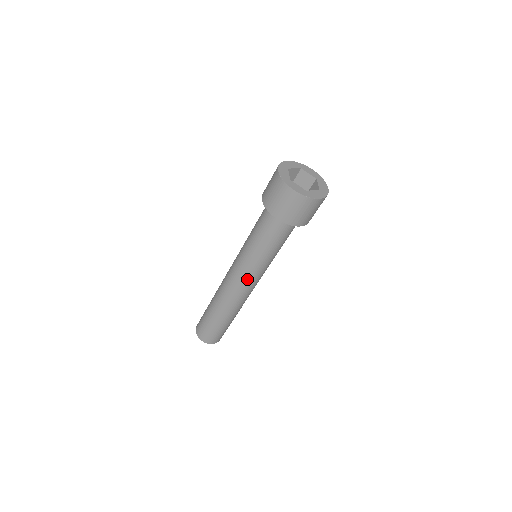
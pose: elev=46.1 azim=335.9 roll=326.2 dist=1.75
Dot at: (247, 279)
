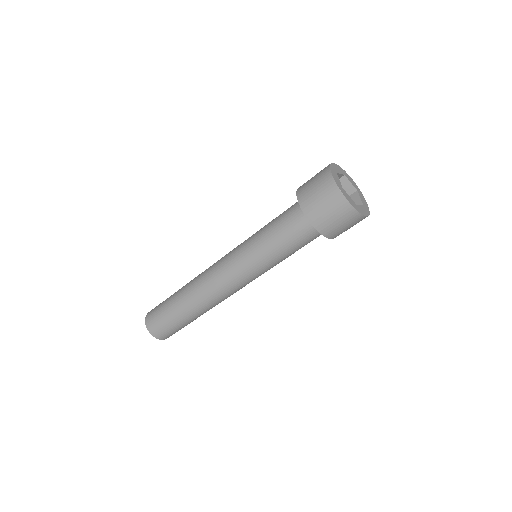
Dot at: (241, 280)
